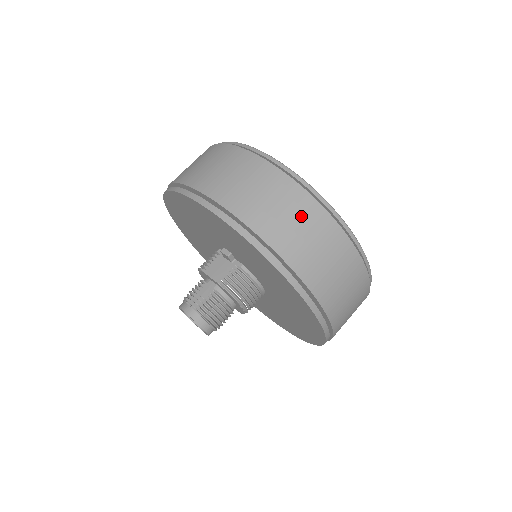
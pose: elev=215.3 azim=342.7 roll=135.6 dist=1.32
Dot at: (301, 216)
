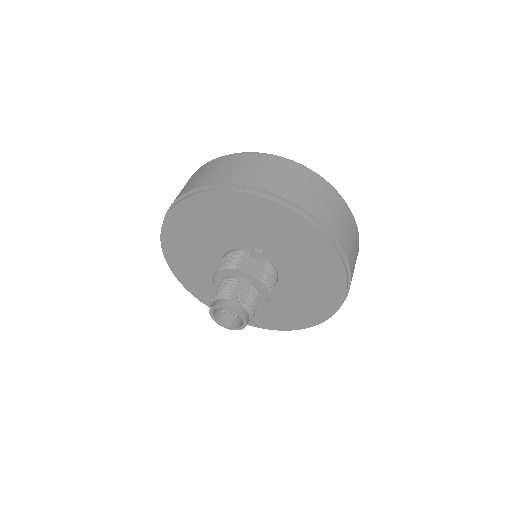
Dot at: (346, 220)
